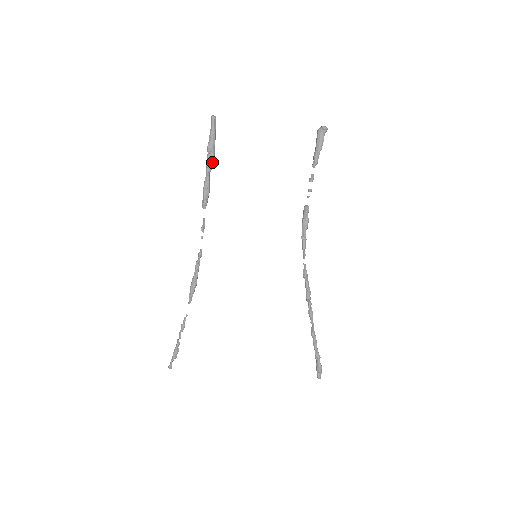
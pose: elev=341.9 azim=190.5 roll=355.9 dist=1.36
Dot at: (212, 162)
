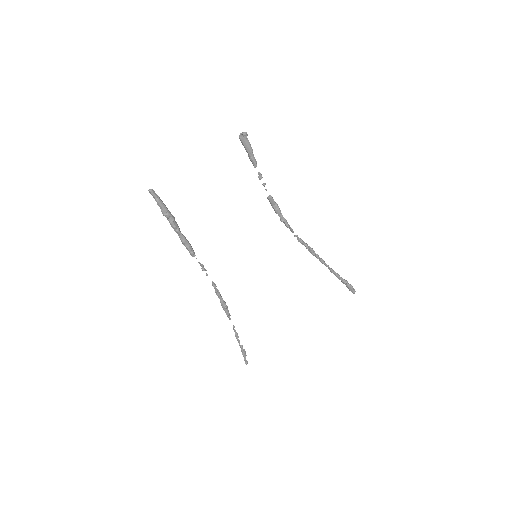
Dot at: (175, 222)
